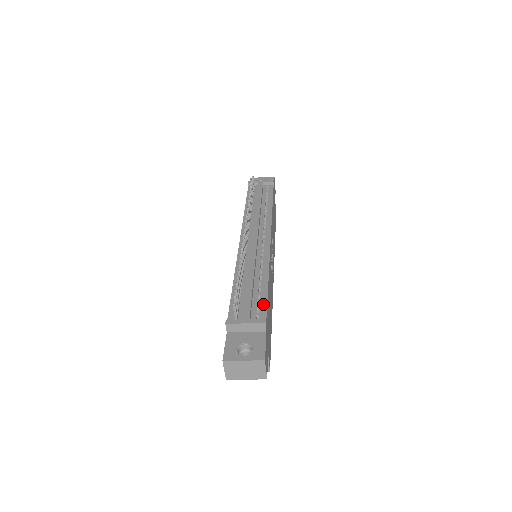
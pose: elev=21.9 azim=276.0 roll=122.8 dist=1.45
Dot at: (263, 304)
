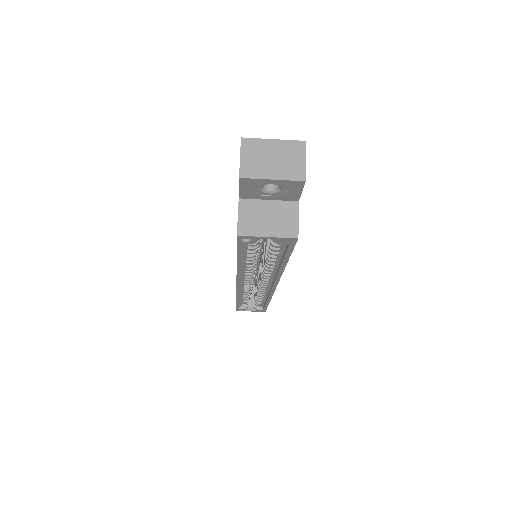
Dot at: occluded
